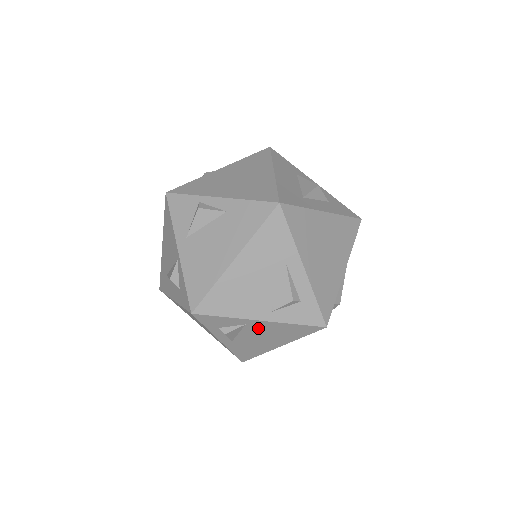
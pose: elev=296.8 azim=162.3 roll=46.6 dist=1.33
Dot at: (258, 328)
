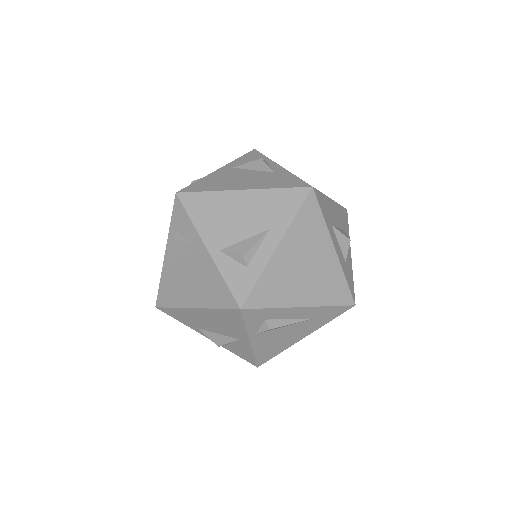
Dot at: (198, 259)
